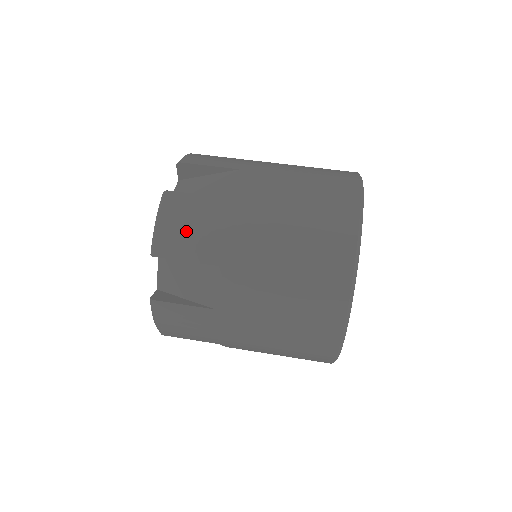
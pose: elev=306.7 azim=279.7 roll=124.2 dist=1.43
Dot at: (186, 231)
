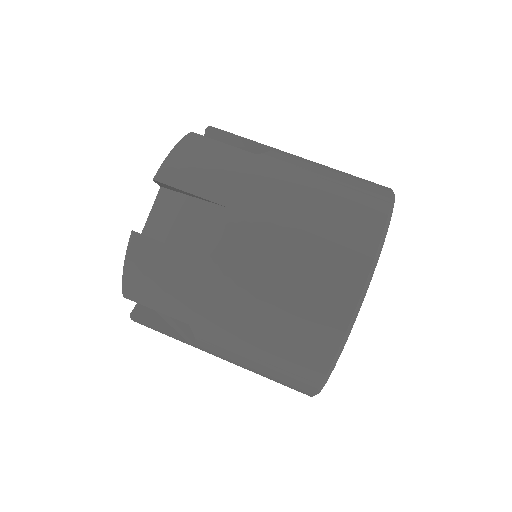
Dot at: (155, 286)
